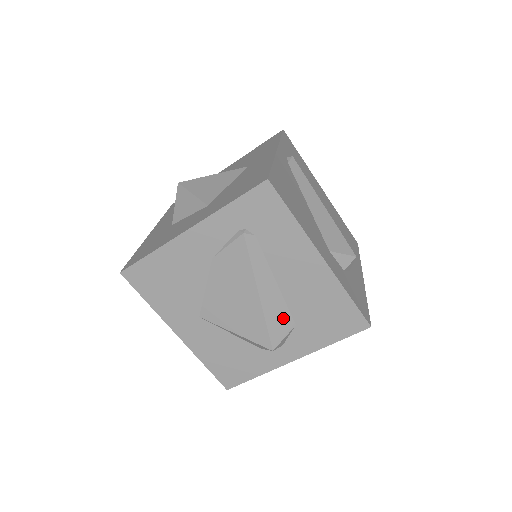
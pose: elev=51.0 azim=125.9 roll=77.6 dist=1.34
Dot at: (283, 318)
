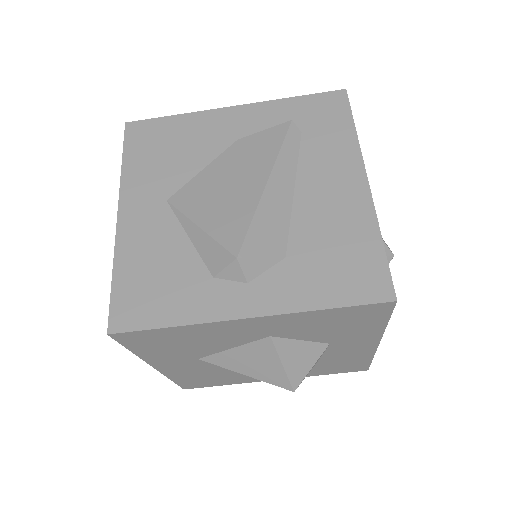
Dot at: (276, 233)
